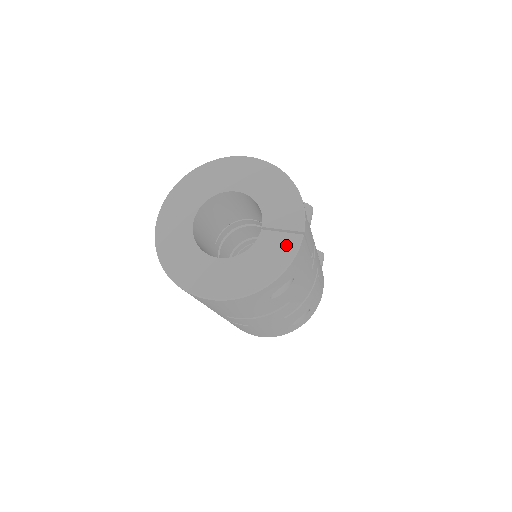
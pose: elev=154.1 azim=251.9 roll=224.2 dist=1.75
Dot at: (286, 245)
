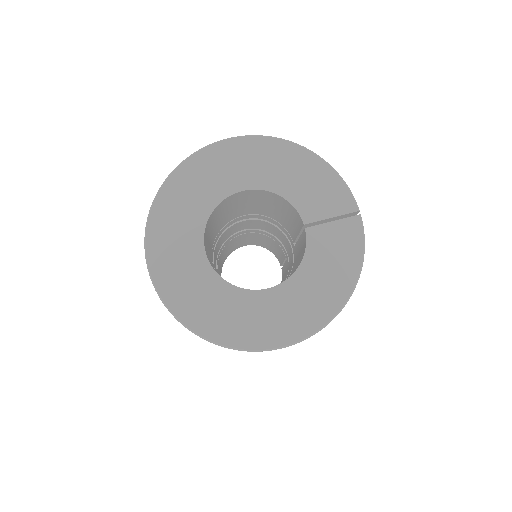
Dot at: (347, 236)
